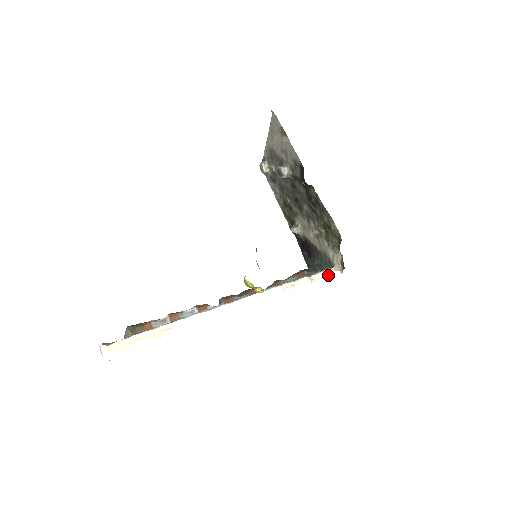
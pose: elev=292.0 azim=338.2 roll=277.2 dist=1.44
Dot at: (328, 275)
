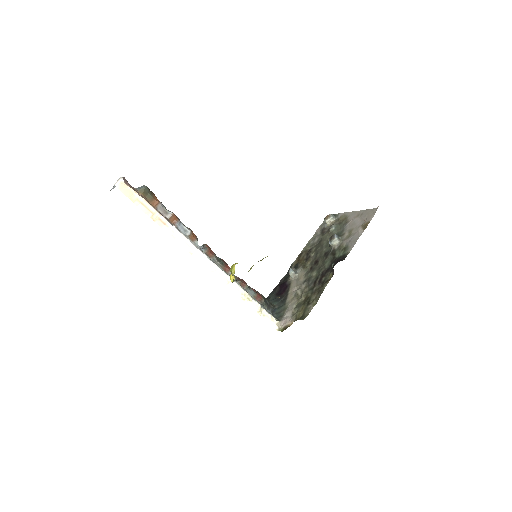
Dot at: (271, 321)
